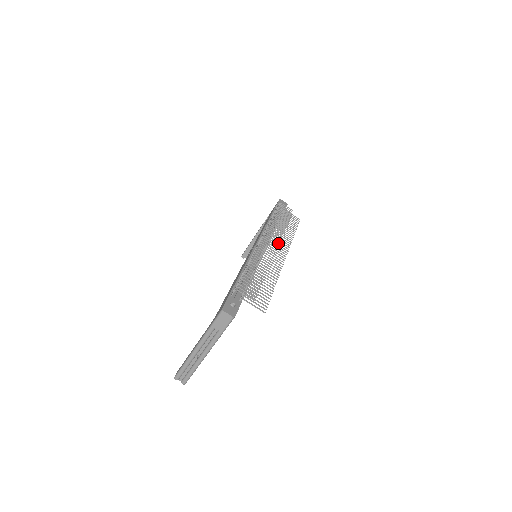
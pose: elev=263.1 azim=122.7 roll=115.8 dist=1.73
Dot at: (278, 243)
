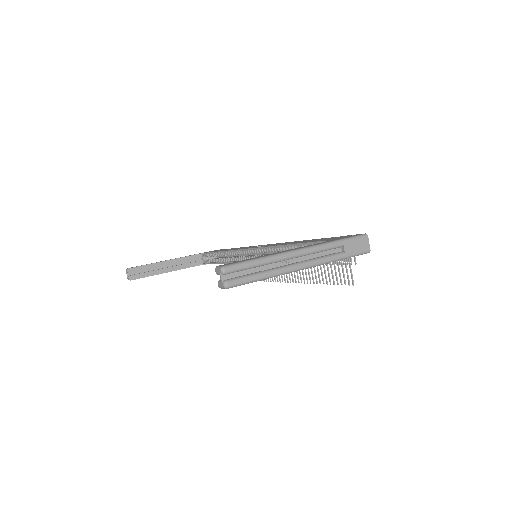
Dot at: occluded
